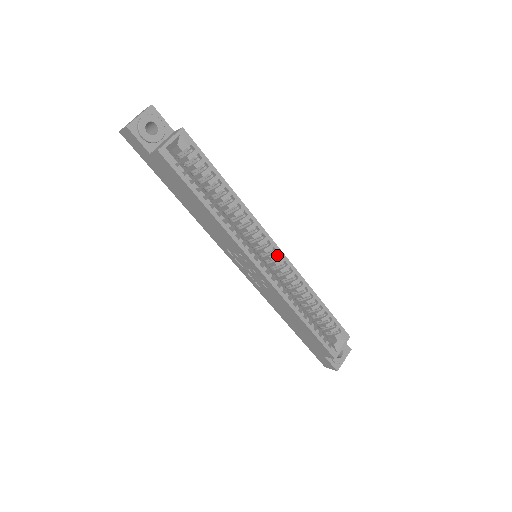
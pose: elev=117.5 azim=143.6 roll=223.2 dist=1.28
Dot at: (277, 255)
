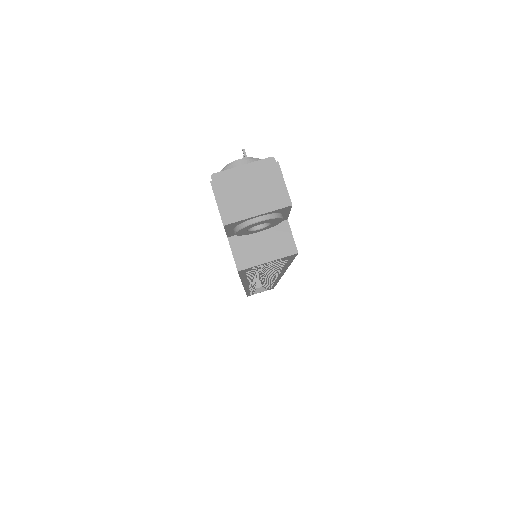
Dot at: (273, 280)
